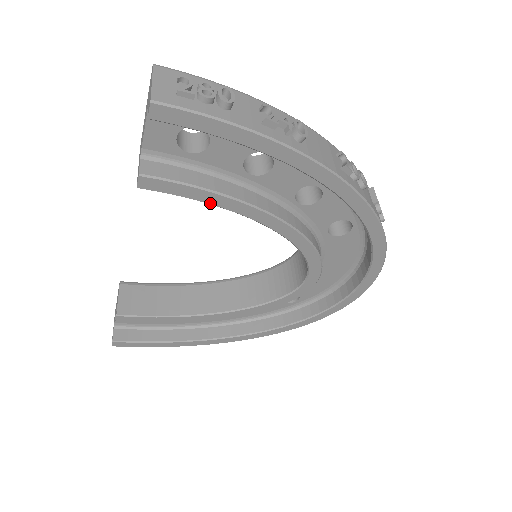
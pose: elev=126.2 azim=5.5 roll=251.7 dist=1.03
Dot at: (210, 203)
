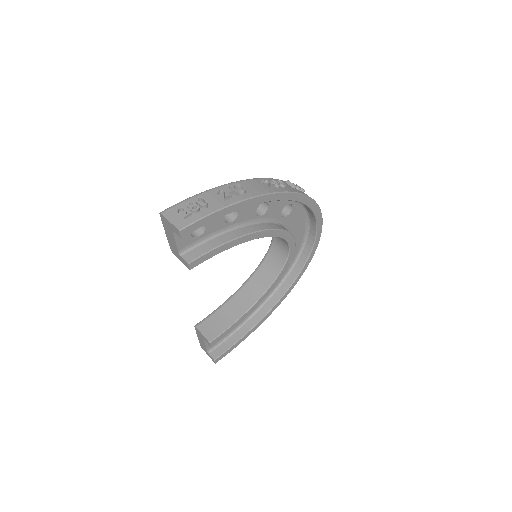
Dot at: (224, 250)
